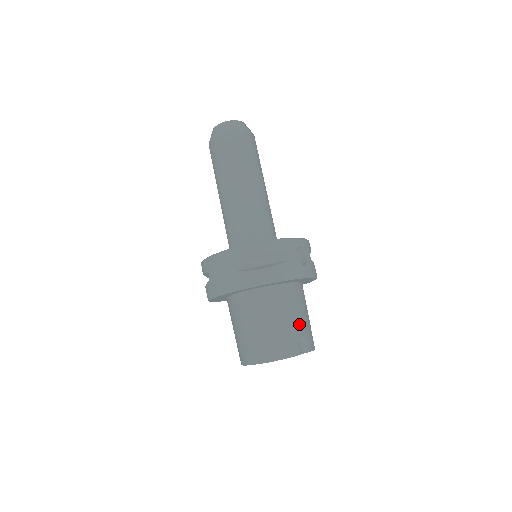
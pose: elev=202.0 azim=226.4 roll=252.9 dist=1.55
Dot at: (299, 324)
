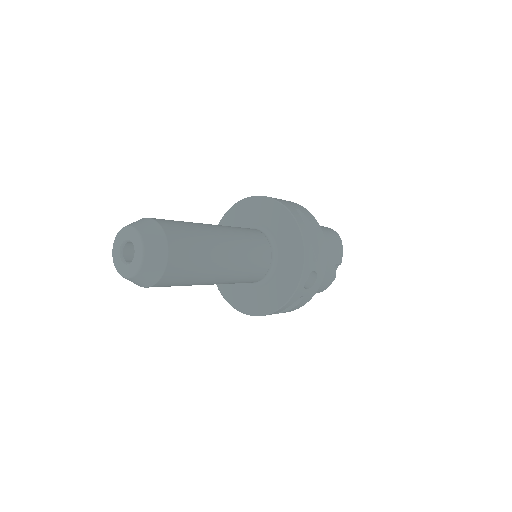
Dot at: (327, 271)
